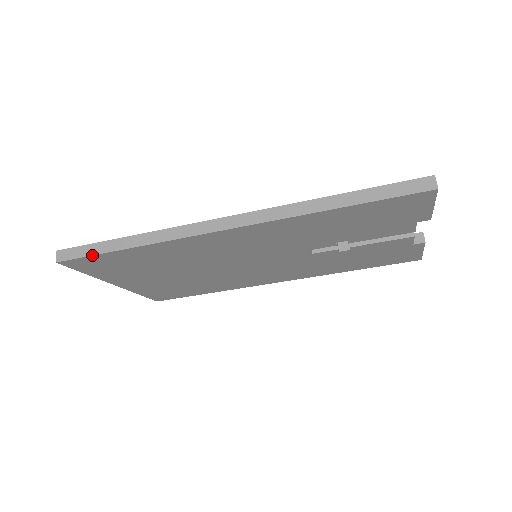
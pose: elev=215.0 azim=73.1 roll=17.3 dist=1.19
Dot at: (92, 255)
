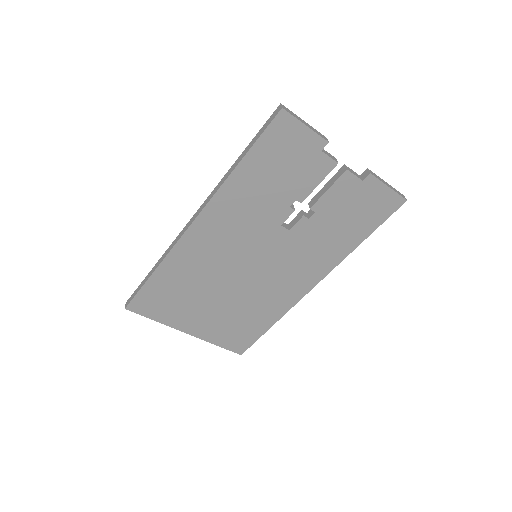
Dot at: (138, 291)
